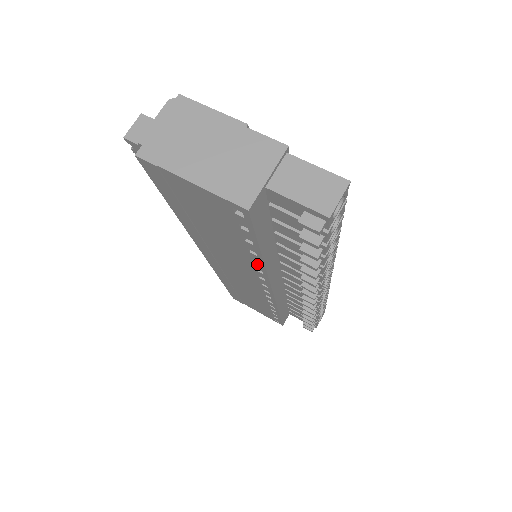
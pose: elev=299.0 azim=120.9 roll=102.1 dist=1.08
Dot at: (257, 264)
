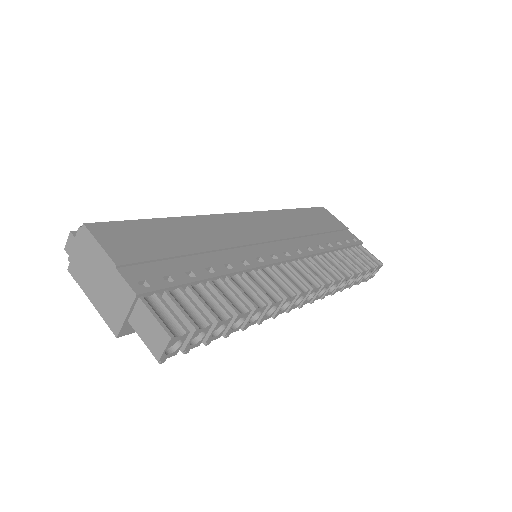
Dot at: occluded
